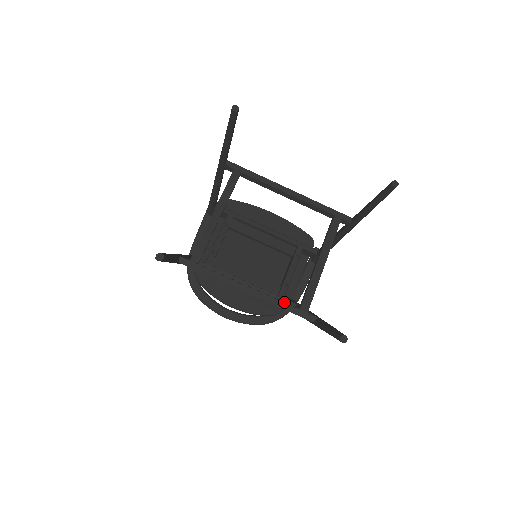
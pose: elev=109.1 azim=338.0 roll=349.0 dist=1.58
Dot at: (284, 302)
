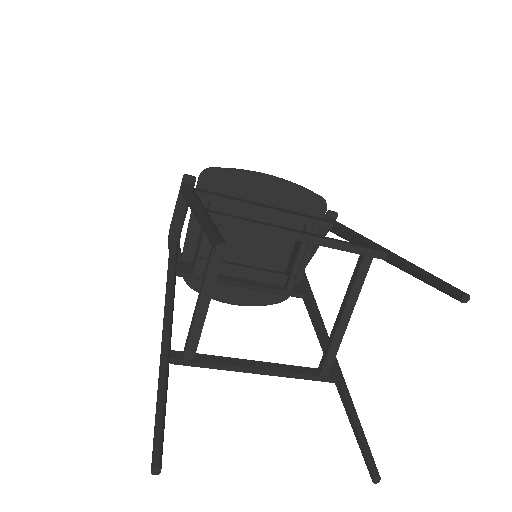
Dot at: (300, 367)
